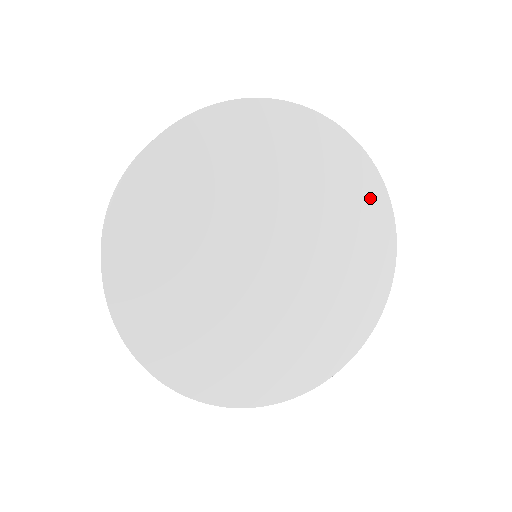
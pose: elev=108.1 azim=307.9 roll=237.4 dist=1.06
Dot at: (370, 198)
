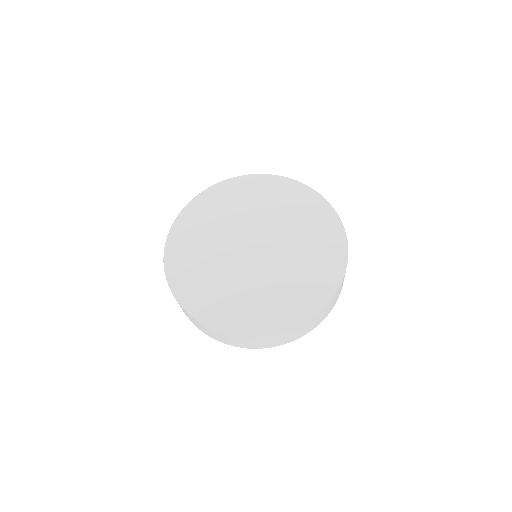
Dot at: (297, 192)
